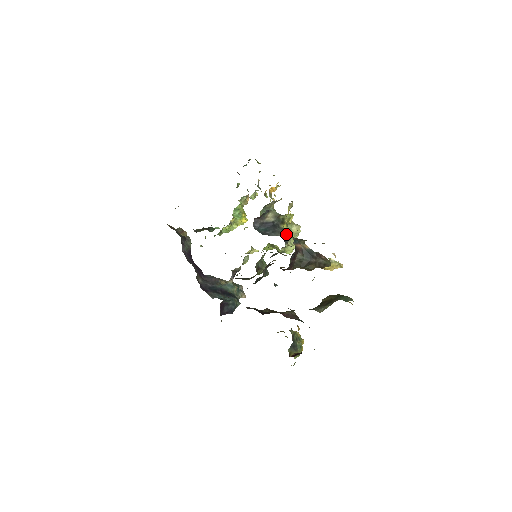
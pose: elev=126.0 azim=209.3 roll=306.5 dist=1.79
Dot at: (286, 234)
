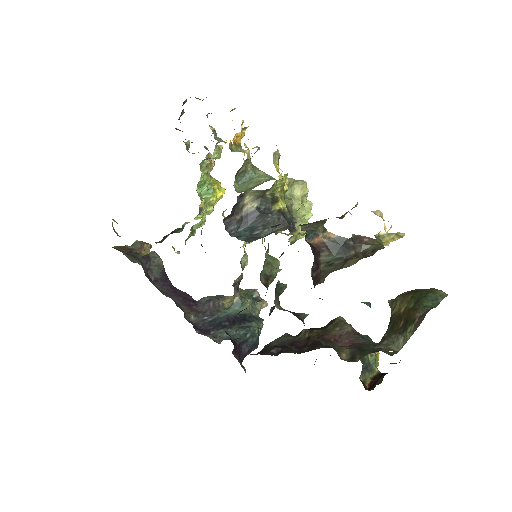
Dot at: (287, 213)
